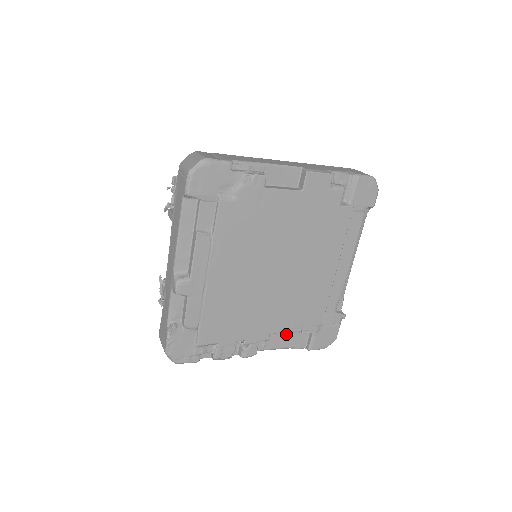
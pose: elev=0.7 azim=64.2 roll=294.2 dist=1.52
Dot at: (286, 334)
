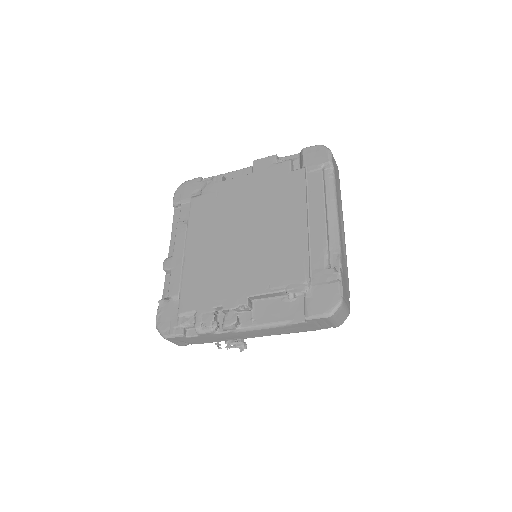
Dot at: (276, 305)
